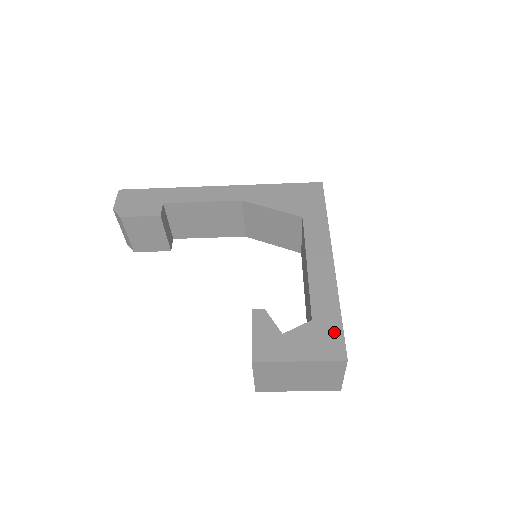
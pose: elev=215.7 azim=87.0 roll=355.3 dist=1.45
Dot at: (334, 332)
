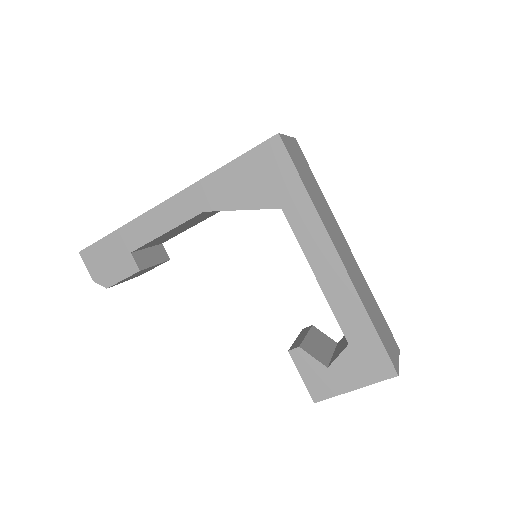
Dot at: (375, 351)
